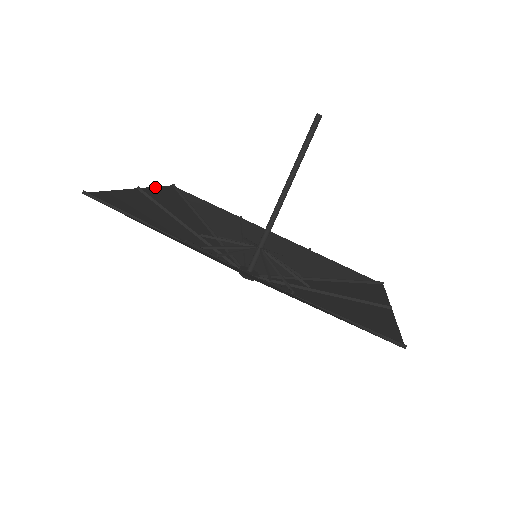
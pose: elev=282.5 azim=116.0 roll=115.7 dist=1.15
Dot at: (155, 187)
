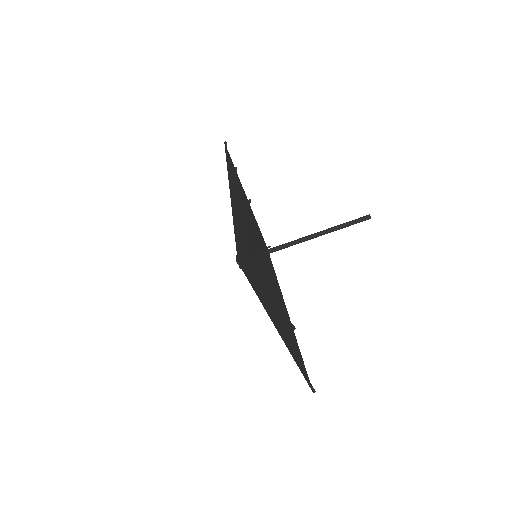
Dot at: occluded
